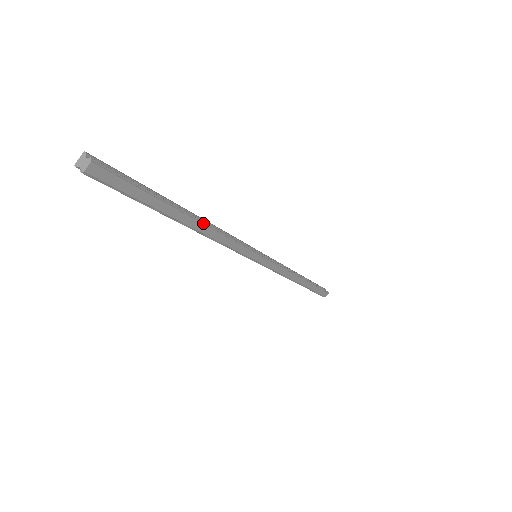
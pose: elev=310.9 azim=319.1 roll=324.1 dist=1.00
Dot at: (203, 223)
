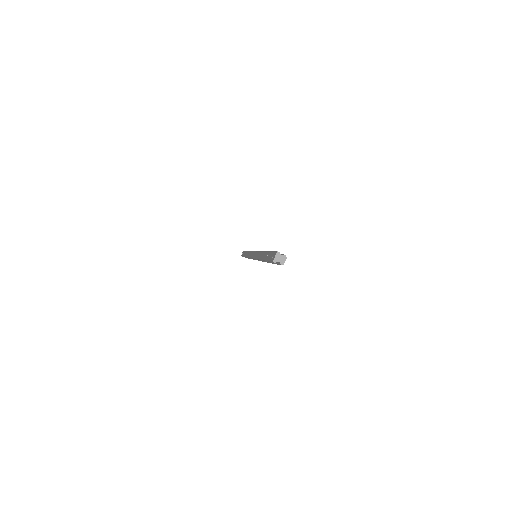
Dot at: occluded
